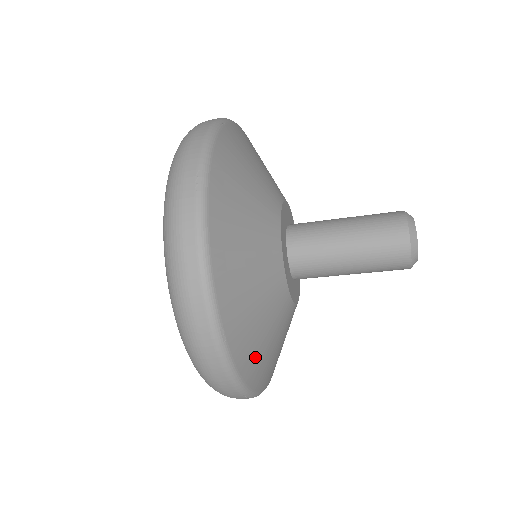
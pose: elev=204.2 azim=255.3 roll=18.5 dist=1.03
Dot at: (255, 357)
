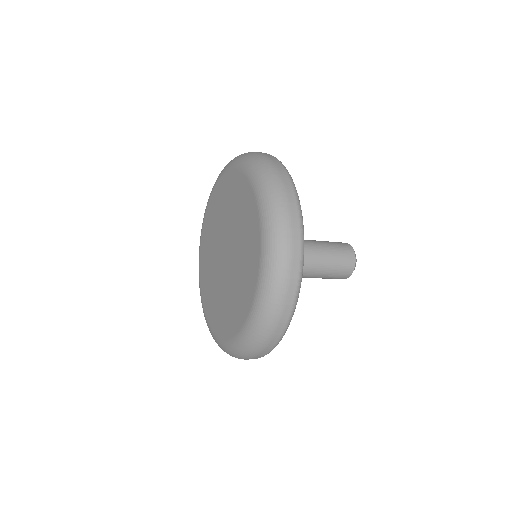
Dot at: occluded
